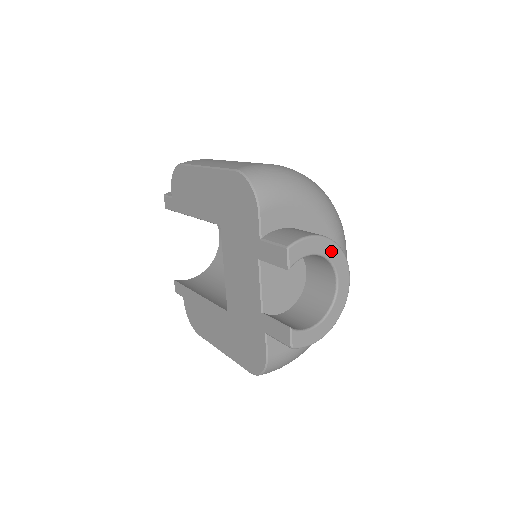
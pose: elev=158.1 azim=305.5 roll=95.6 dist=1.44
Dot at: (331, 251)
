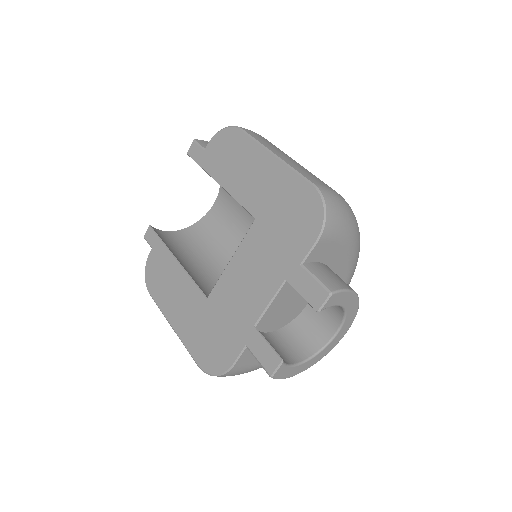
Dot at: (352, 308)
